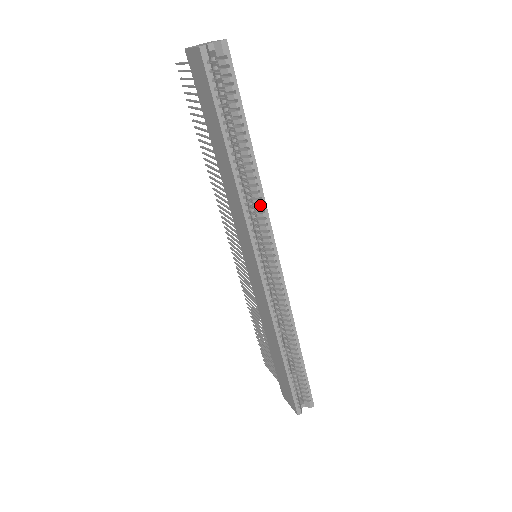
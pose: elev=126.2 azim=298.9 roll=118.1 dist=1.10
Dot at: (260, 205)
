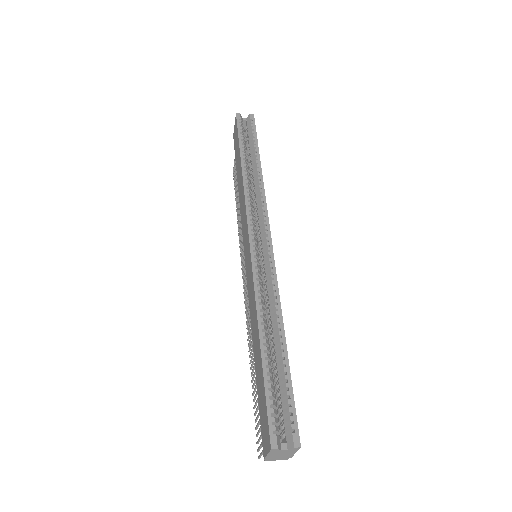
Dot at: (261, 196)
